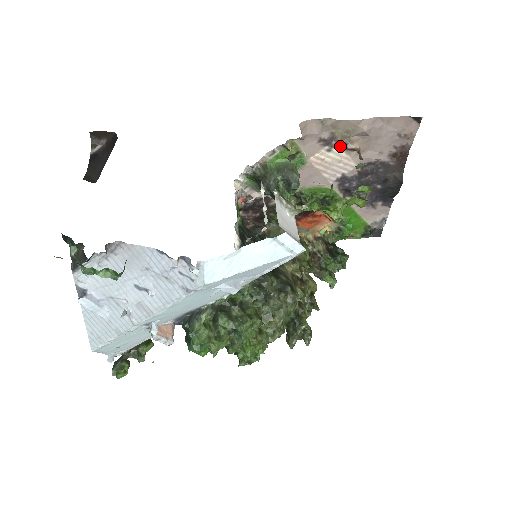
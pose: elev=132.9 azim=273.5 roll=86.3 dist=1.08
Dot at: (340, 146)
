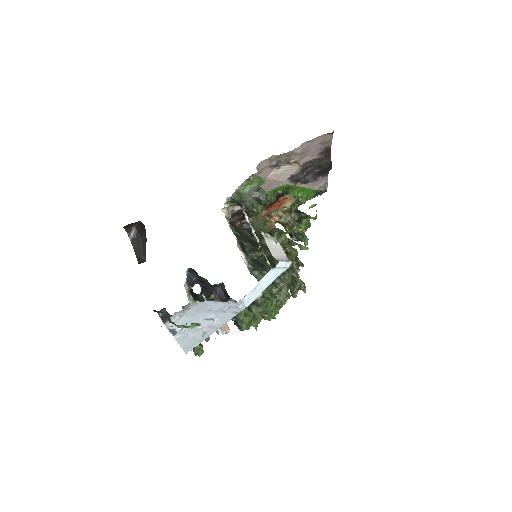
Dot at: (285, 164)
